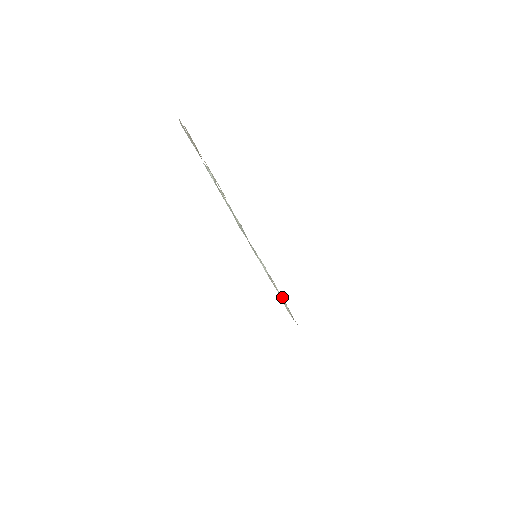
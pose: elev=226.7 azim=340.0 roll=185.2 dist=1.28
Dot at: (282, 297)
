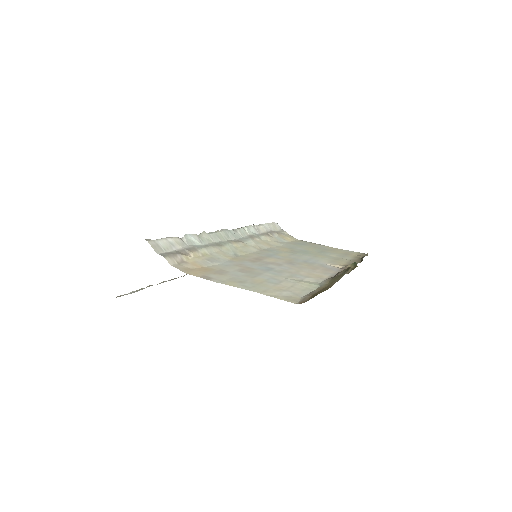
Dot at: (272, 233)
